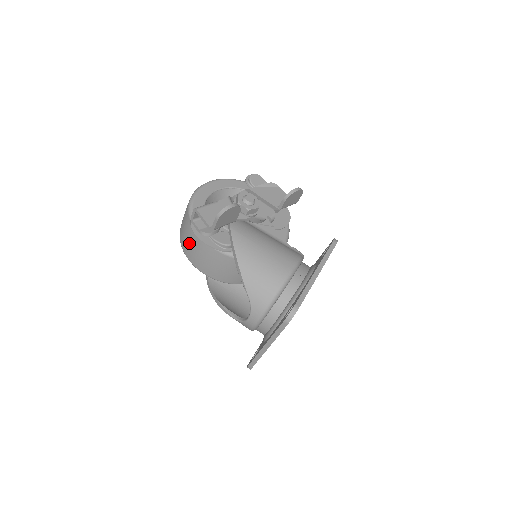
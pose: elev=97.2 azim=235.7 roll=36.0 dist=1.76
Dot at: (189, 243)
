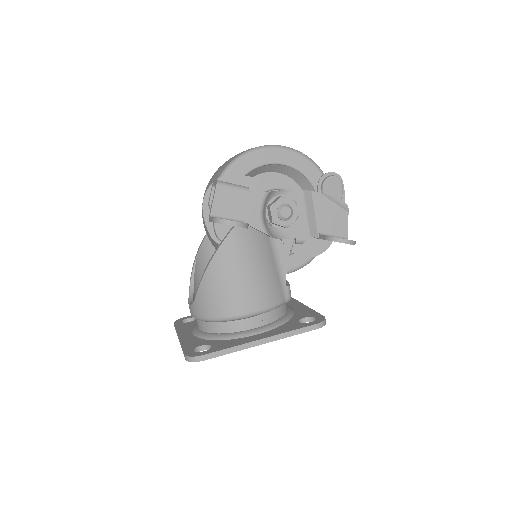
Dot at: occluded
